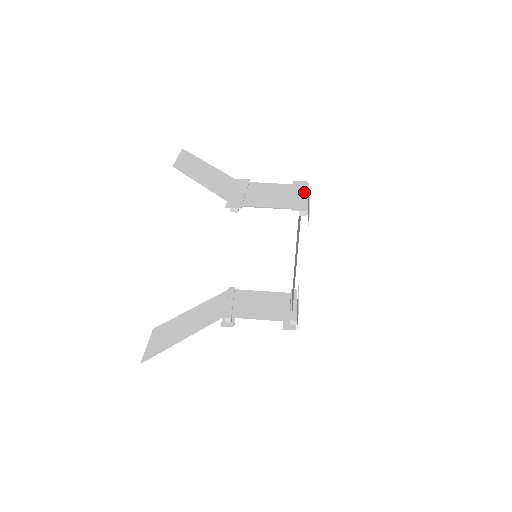
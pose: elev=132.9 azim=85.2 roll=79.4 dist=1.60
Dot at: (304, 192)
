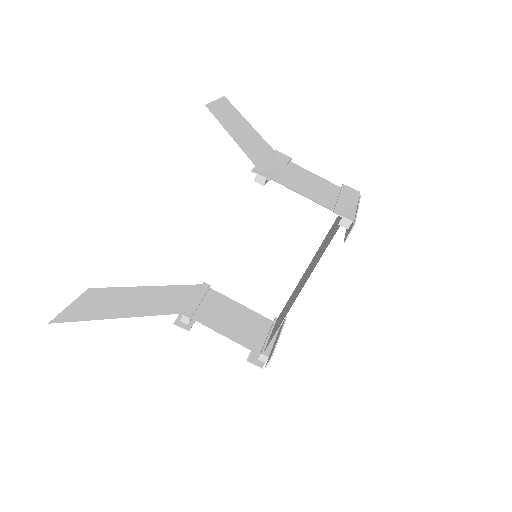
Dot at: (354, 201)
